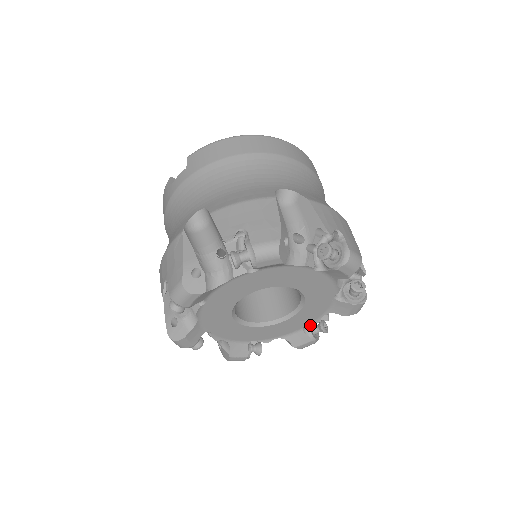
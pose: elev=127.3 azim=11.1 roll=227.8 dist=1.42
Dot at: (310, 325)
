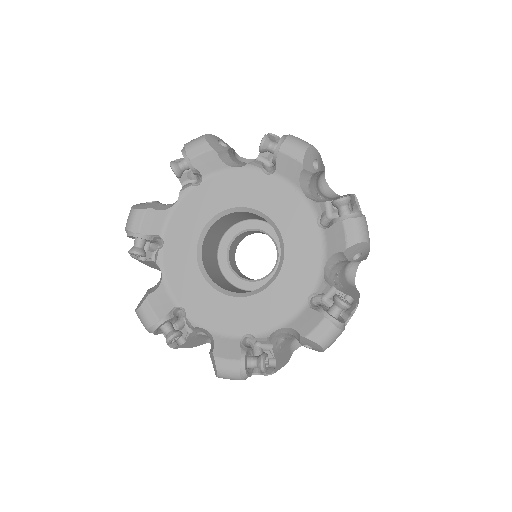
Dot at: (250, 352)
